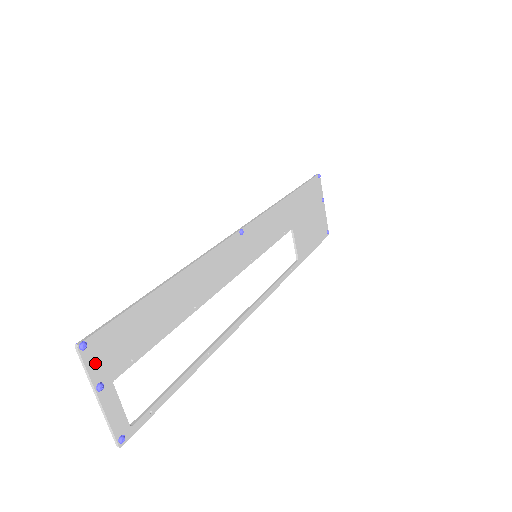
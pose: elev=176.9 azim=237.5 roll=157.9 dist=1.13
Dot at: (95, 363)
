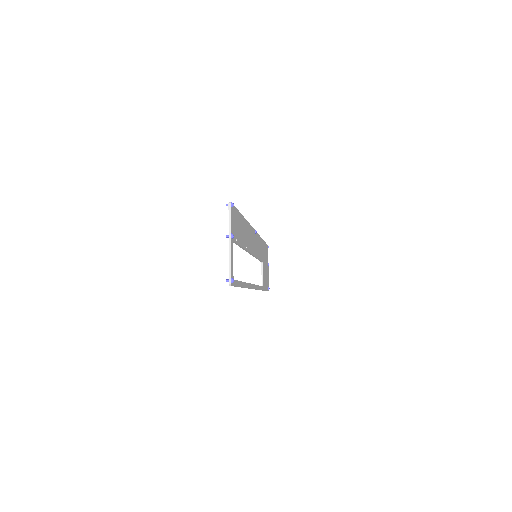
Dot at: (232, 221)
